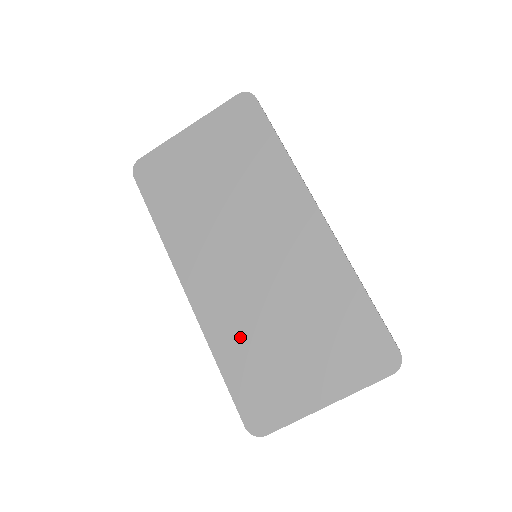
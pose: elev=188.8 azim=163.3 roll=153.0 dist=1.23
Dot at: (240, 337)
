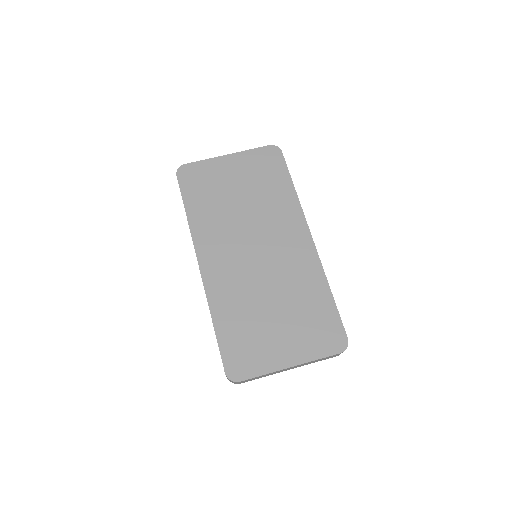
Dot at: (236, 307)
